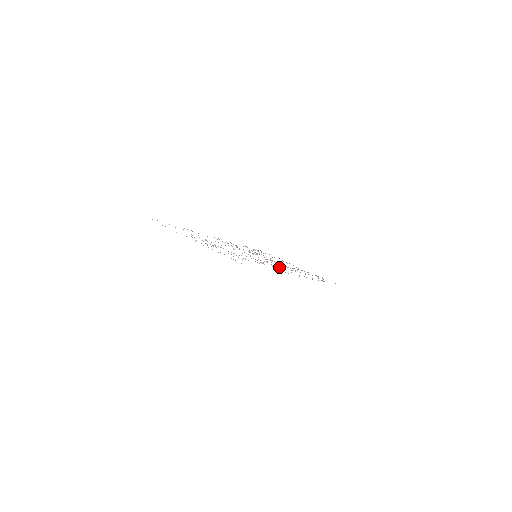
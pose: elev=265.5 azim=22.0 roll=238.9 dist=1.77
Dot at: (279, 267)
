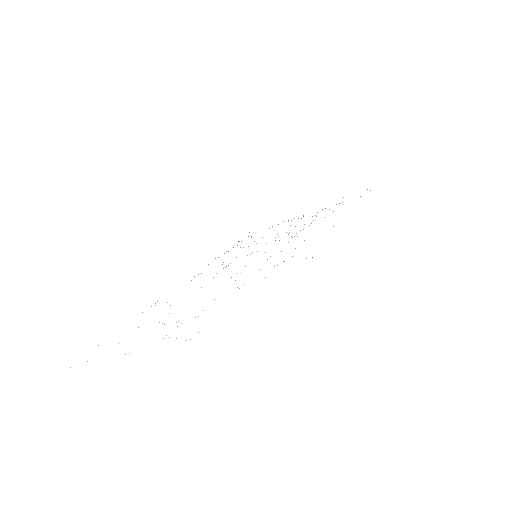
Dot at: occluded
